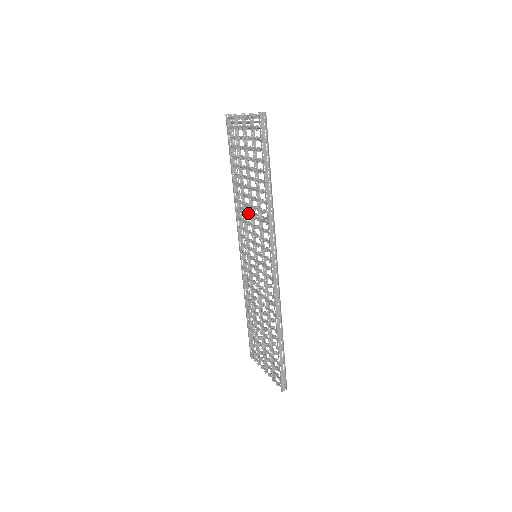
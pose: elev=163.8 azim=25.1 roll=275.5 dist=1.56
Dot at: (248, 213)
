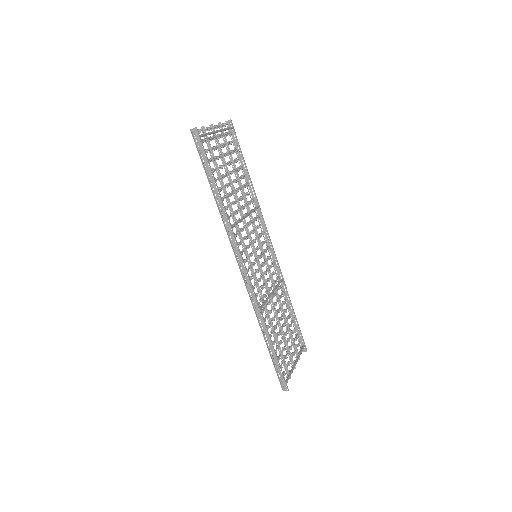
Dot at: occluded
